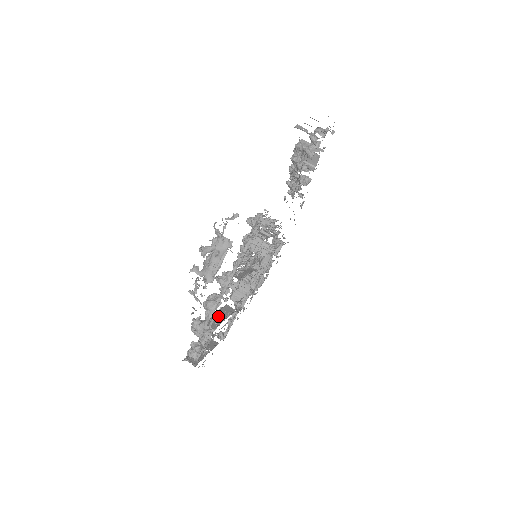
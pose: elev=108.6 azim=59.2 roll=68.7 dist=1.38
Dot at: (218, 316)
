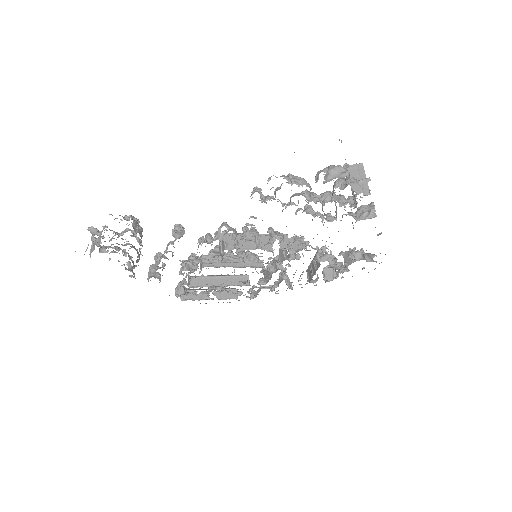
Dot at: occluded
